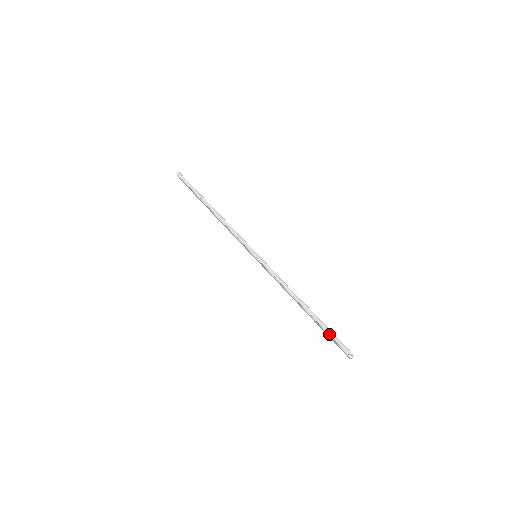
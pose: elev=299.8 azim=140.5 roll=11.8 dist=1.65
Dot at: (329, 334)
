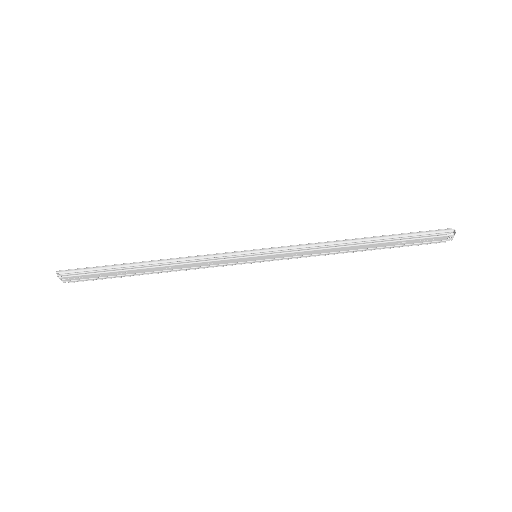
Dot at: (415, 236)
